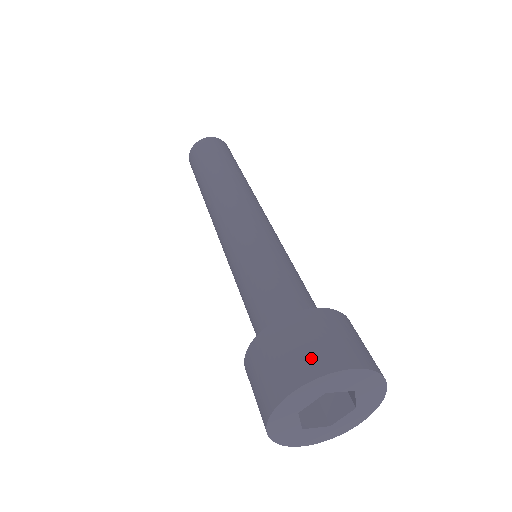
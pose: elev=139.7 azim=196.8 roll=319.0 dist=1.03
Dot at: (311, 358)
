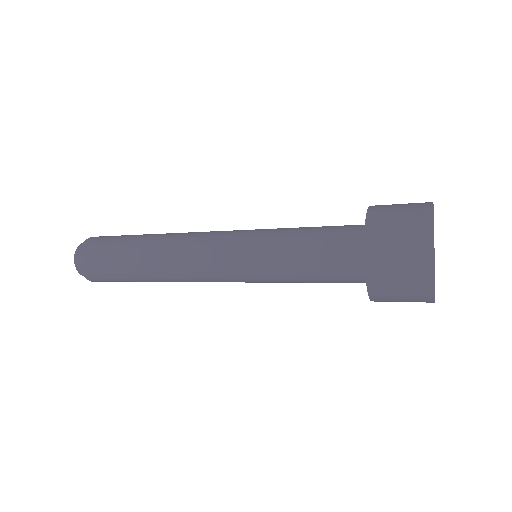
Dot at: occluded
